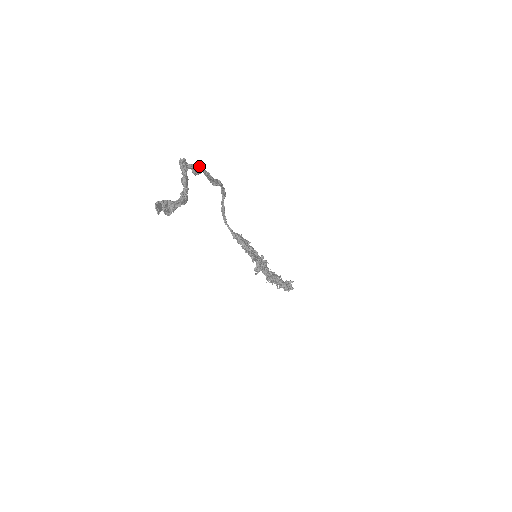
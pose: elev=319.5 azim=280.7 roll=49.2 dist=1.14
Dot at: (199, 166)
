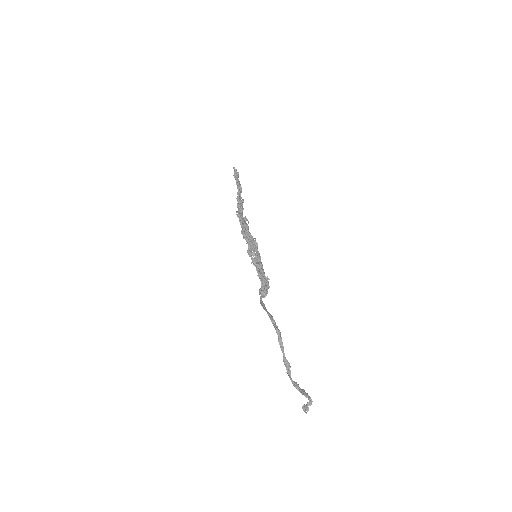
Dot at: (289, 365)
